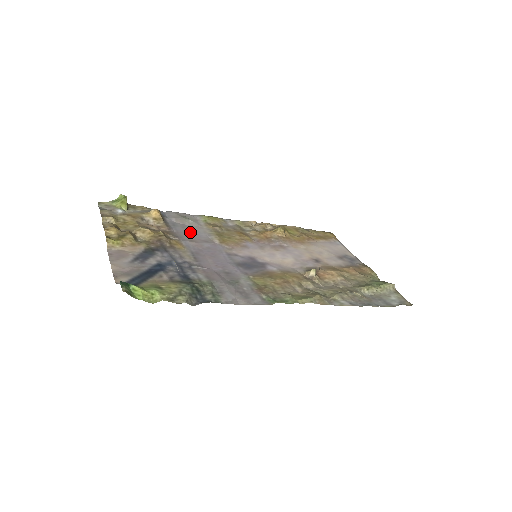
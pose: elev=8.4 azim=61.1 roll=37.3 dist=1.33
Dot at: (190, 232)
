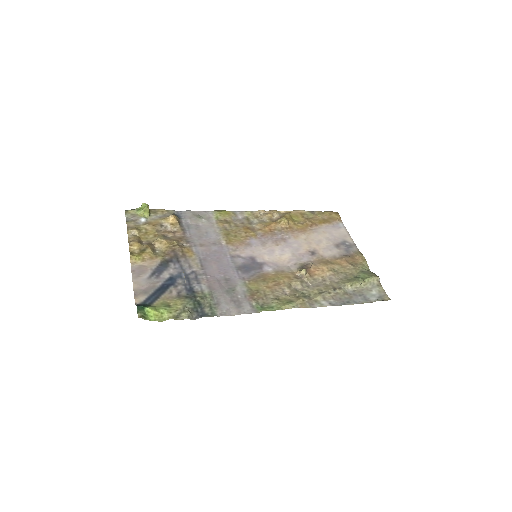
Dot at: (202, 234)
